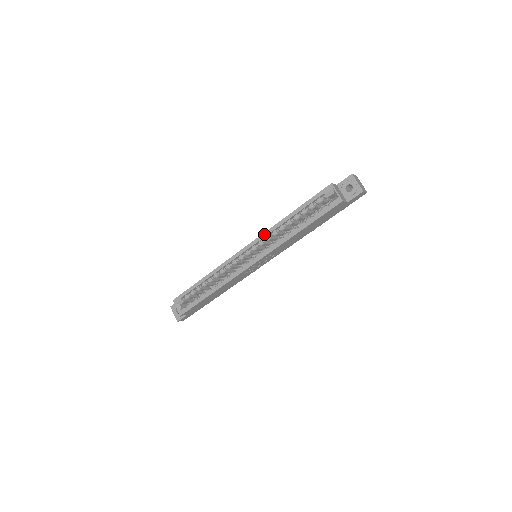
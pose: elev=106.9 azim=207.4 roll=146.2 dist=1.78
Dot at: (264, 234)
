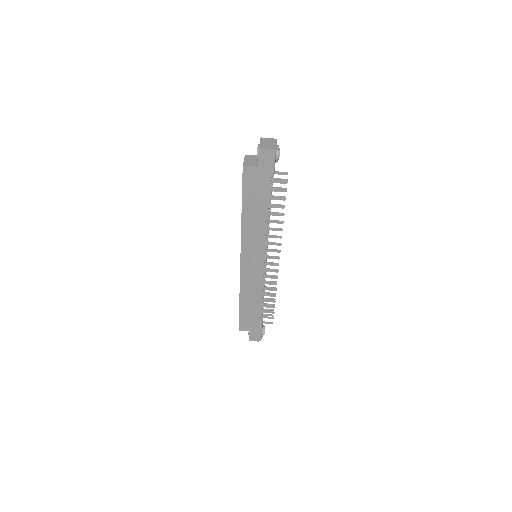
Dot at: occluded
